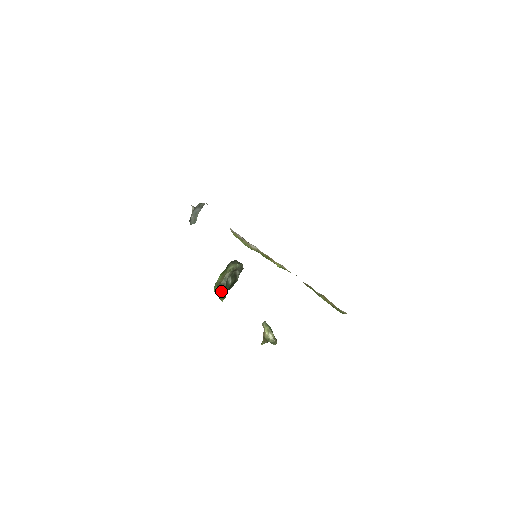
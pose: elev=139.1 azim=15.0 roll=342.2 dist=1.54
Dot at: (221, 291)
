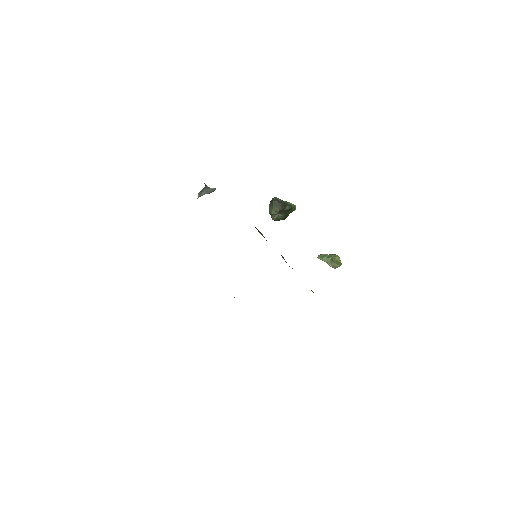
Dot at: occluded
